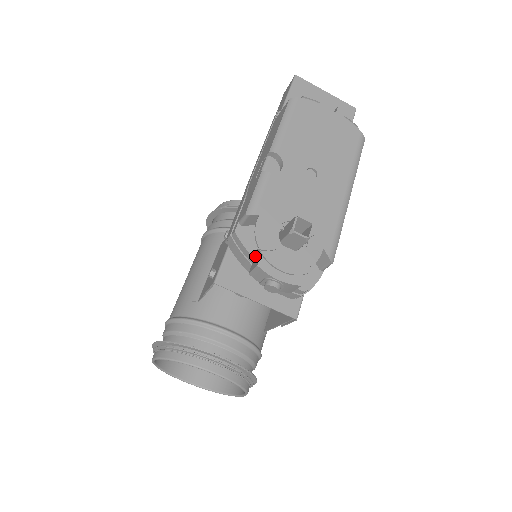
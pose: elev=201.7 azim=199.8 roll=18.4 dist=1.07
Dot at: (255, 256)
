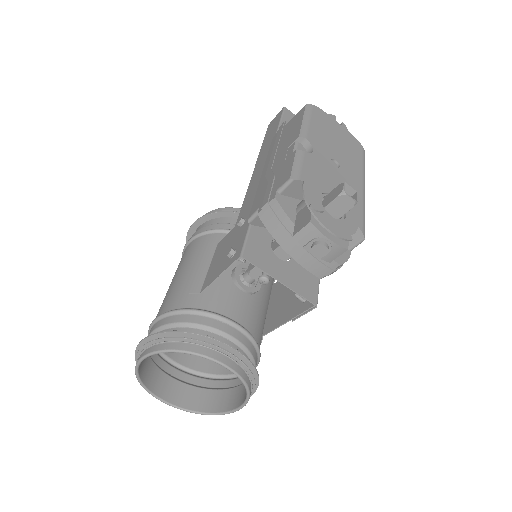
Dot at: (297, 222)
